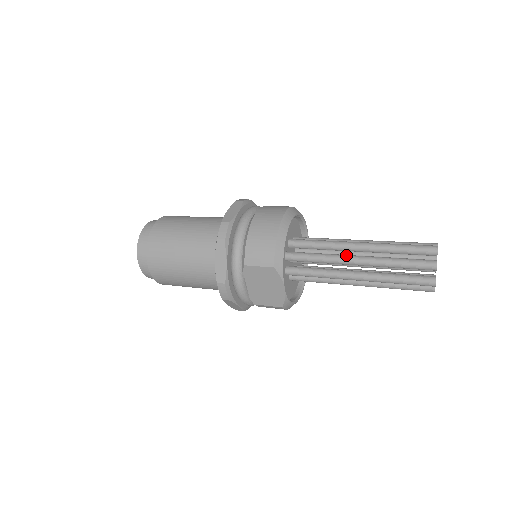
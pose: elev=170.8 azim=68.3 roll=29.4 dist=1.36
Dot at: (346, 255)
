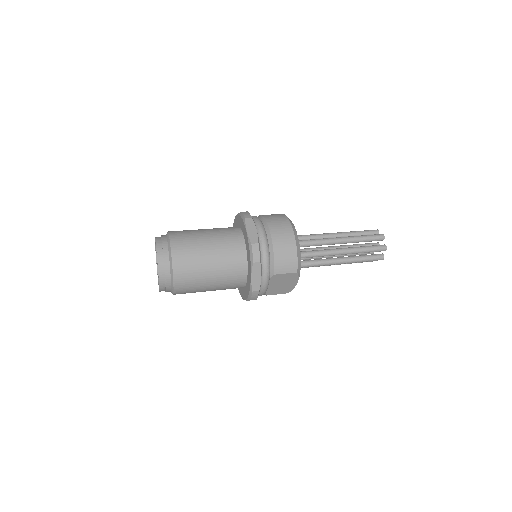
Dot at: (332, 250)
